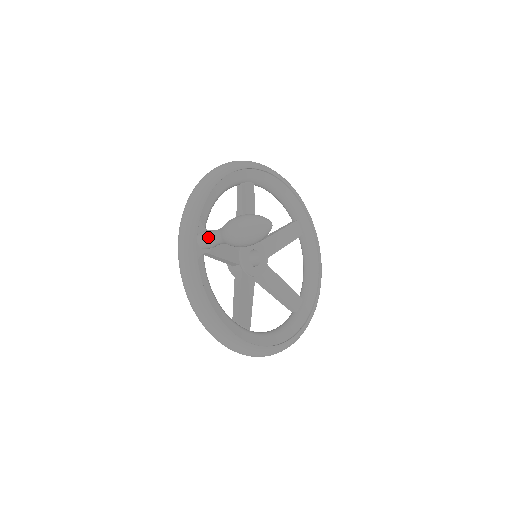
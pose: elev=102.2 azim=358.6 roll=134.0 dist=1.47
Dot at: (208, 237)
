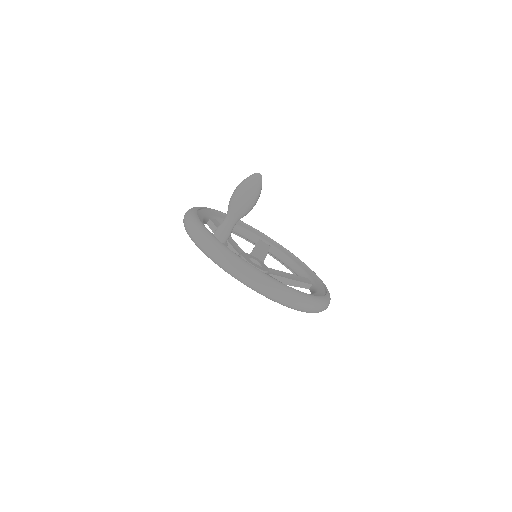
Dot at: (222, 227)
